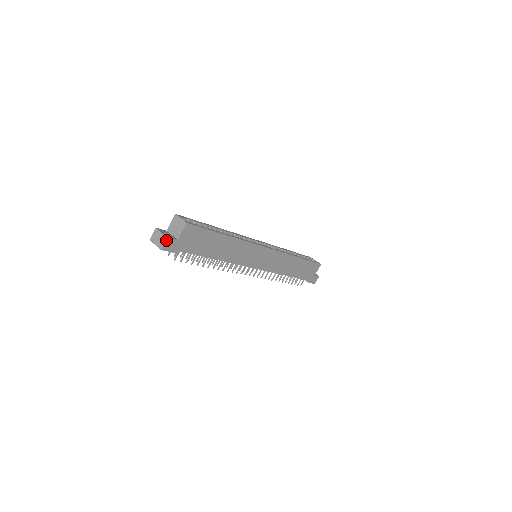
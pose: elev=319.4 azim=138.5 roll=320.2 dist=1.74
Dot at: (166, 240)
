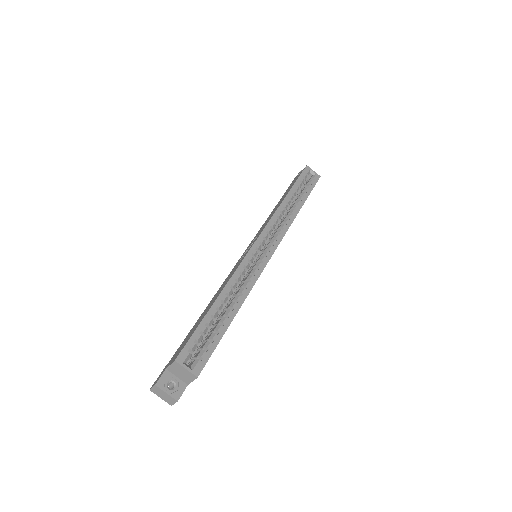
Dot at: (176, 401)
